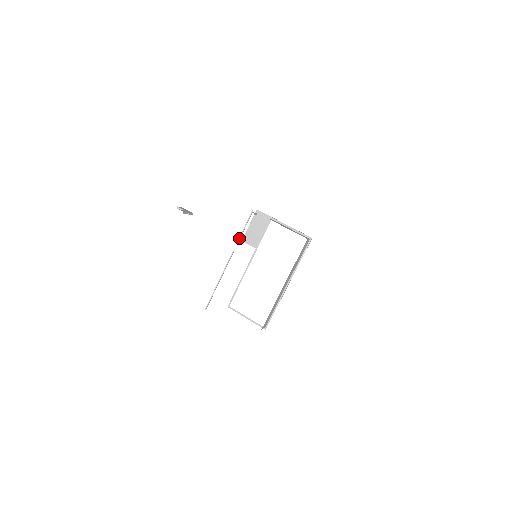
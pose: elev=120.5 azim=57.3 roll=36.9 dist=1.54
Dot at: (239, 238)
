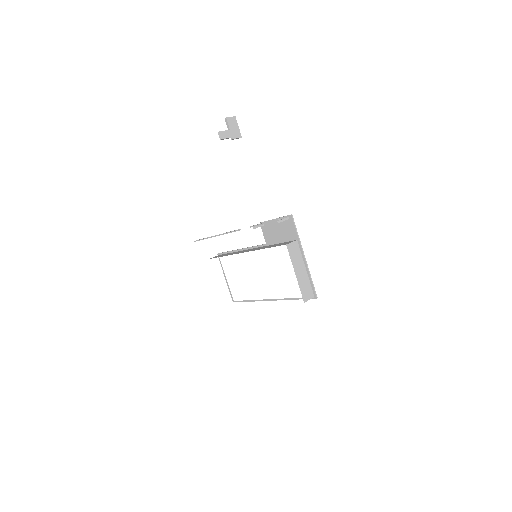
Dot at: (251, 226)
